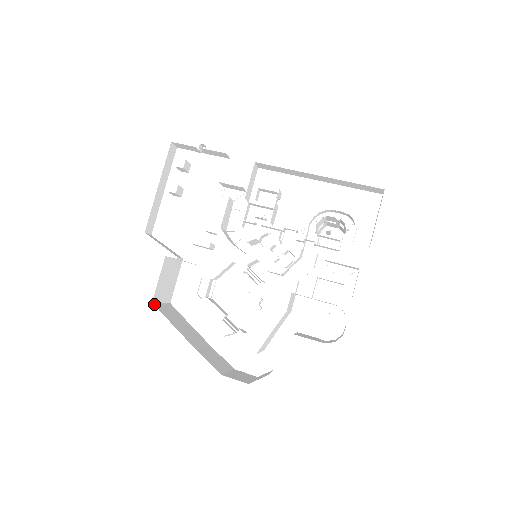
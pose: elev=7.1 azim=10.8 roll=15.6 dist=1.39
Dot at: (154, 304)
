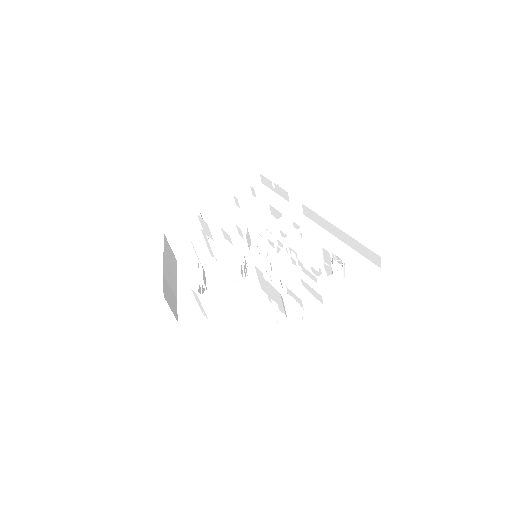
Dot at: (165, 236)
